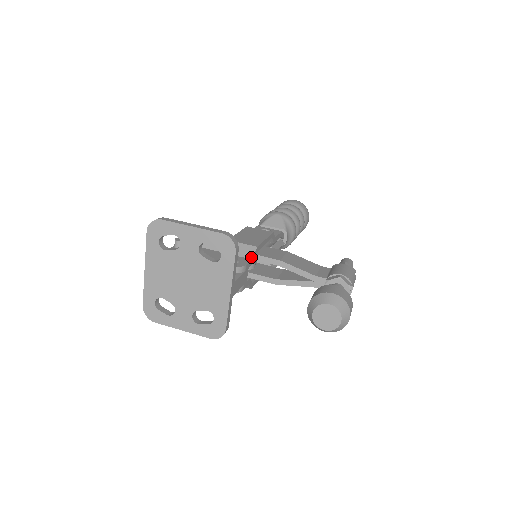
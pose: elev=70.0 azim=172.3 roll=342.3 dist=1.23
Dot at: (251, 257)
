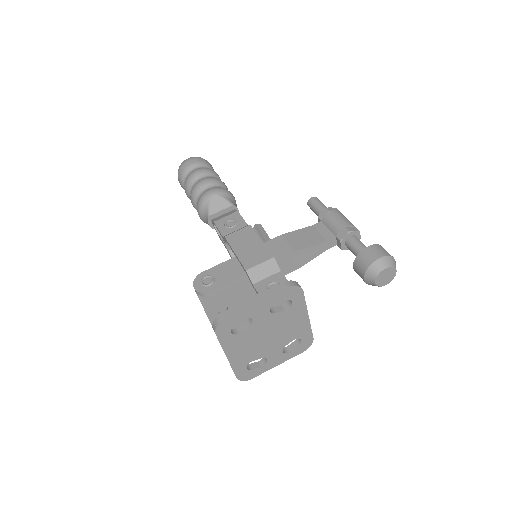
Dot at: (278, 270)
